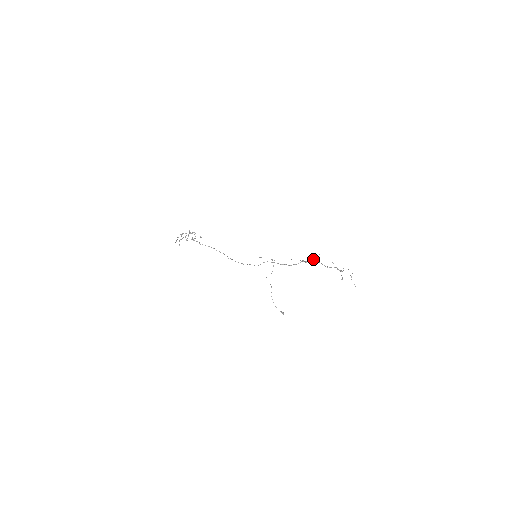
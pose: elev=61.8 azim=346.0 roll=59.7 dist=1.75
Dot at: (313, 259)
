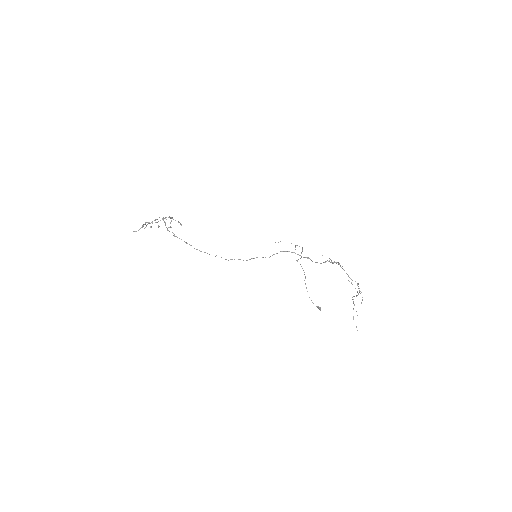
Dot at: occluded
